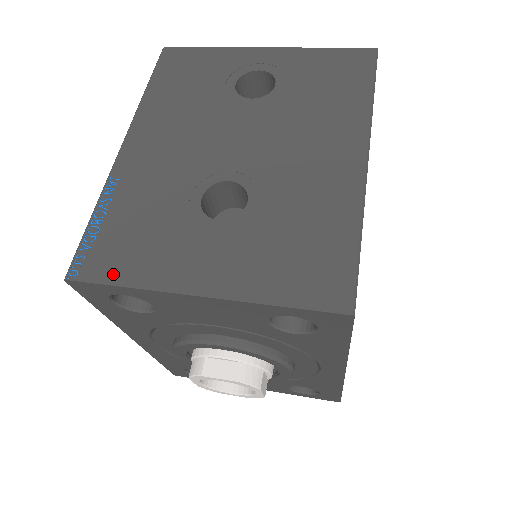
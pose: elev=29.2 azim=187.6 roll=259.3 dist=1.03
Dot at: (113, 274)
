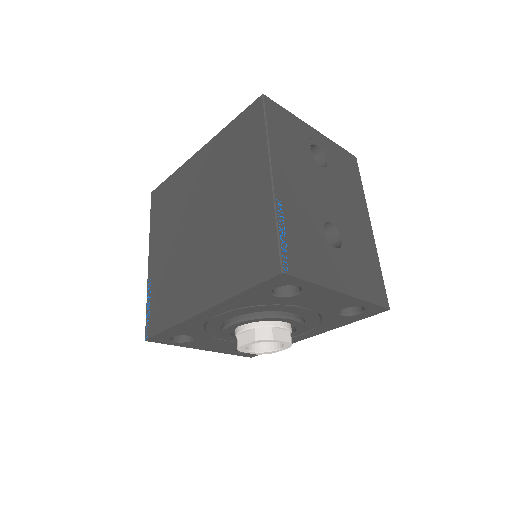
Dot at: (305, 273)
